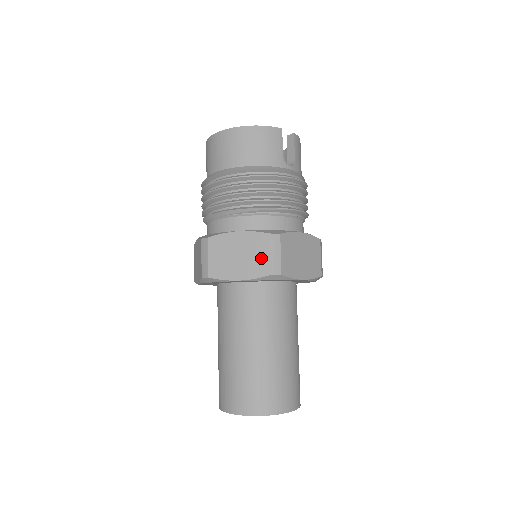
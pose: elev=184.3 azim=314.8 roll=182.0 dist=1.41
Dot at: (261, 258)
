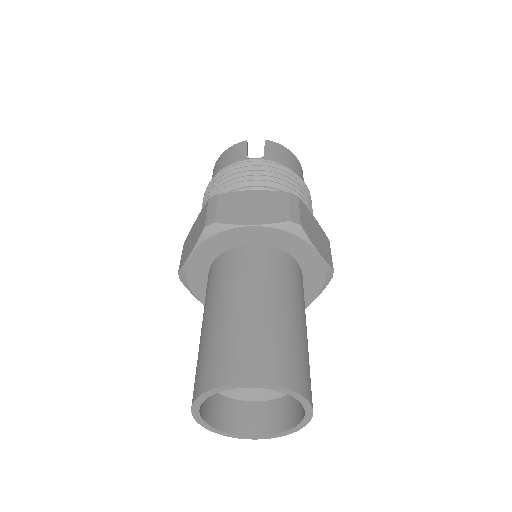
Dot at: (202, 222)
